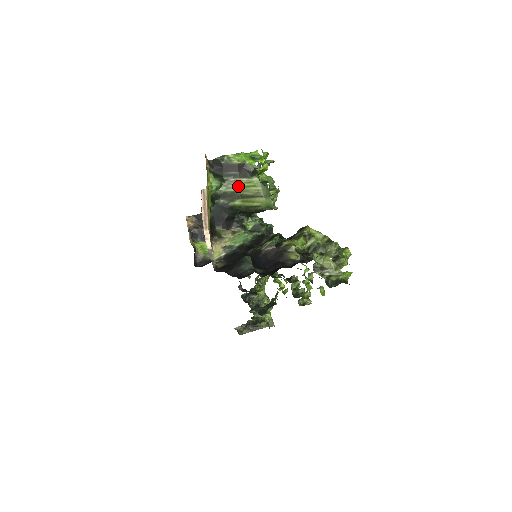
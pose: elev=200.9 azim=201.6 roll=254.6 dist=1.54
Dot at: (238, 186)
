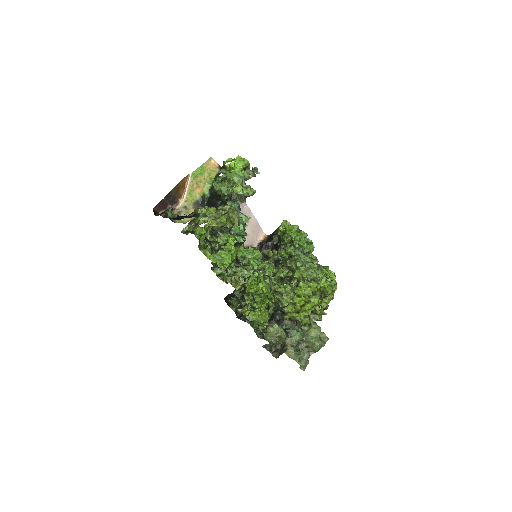
Dot at: occluded
